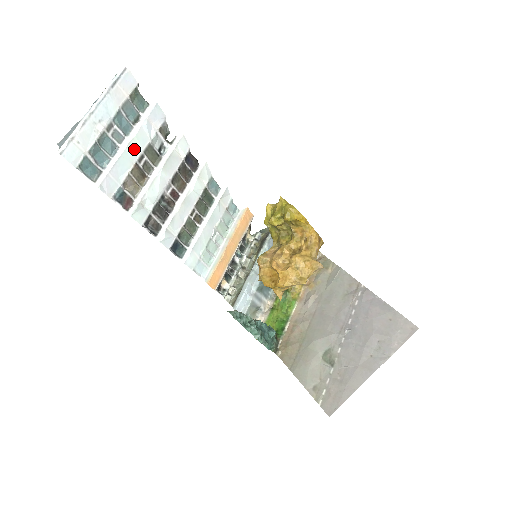
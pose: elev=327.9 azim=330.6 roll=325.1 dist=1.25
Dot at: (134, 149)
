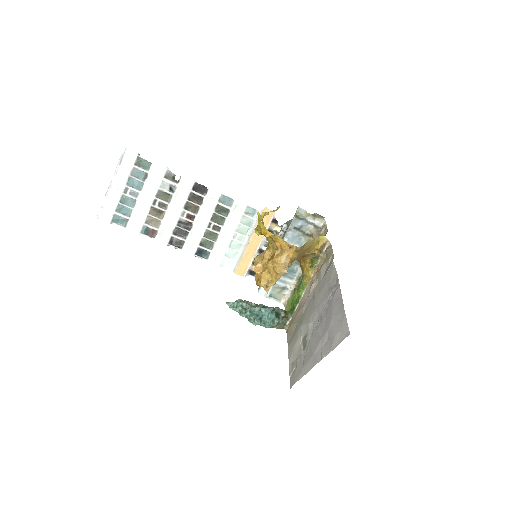
Dot at: (147, 198)
